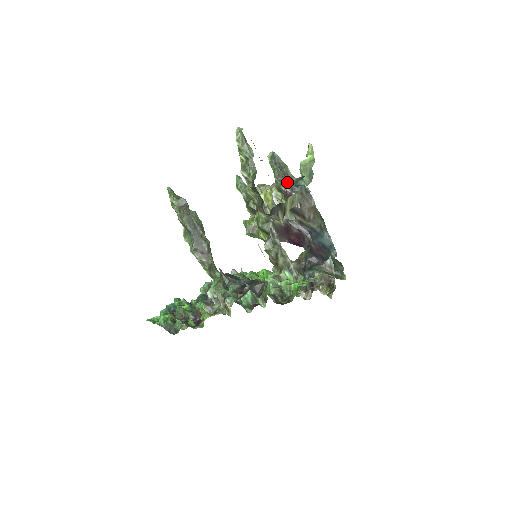
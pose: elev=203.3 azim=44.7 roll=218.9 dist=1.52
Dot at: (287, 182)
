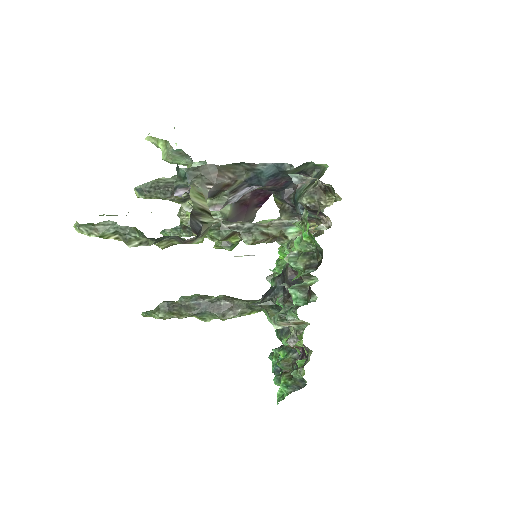
Dot at: (175, 189)
